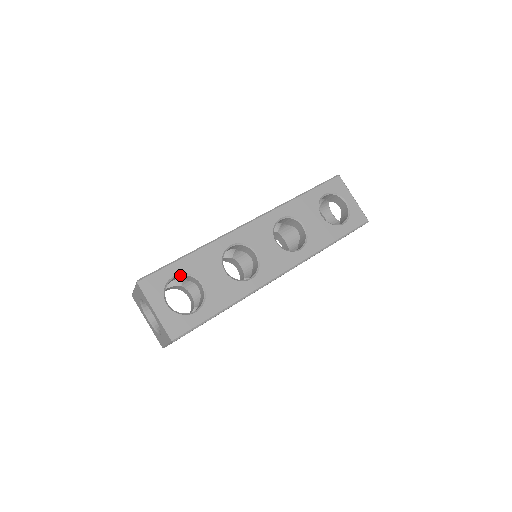
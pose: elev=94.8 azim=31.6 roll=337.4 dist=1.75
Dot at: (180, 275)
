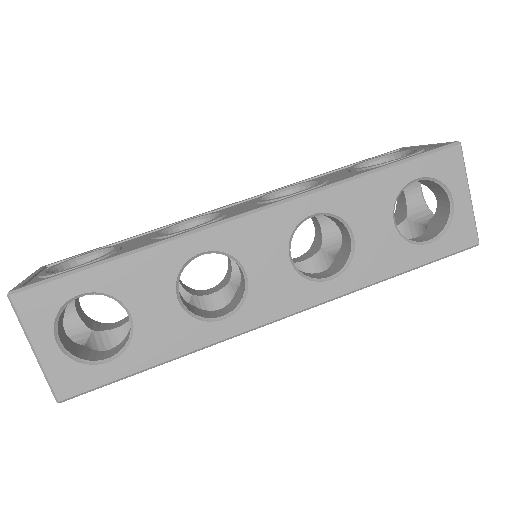
Dot at: (92, 293)
